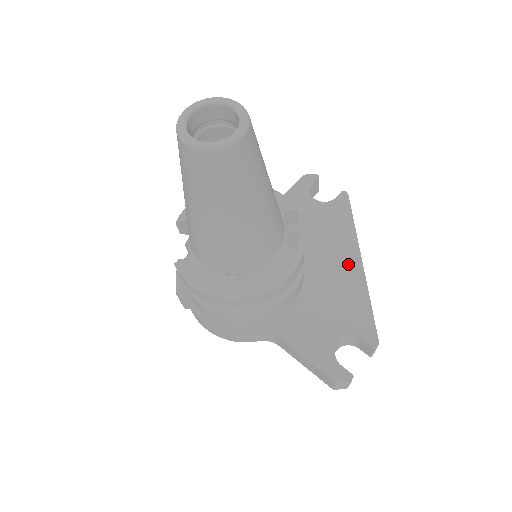
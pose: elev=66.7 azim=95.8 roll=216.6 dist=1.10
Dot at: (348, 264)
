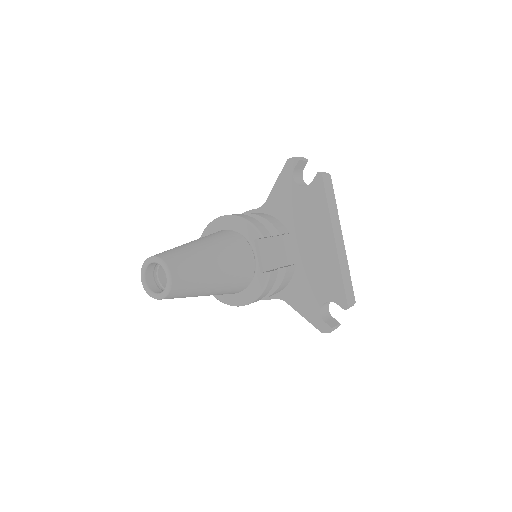
Dot at: (325, 244)
